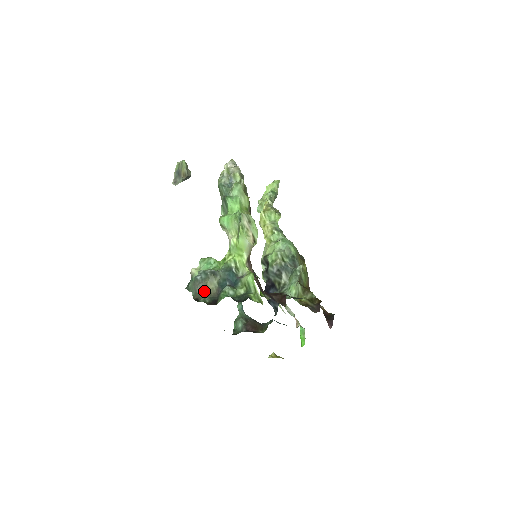
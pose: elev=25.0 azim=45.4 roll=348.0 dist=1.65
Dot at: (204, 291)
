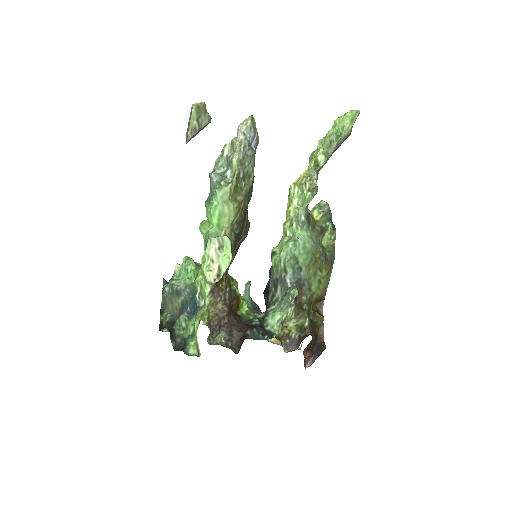
Dot at: (169, 305)
